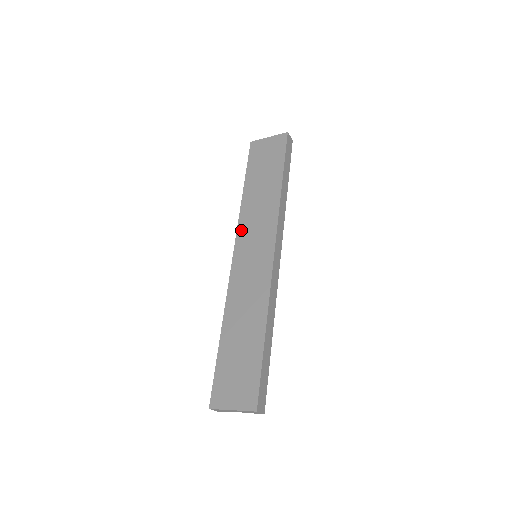
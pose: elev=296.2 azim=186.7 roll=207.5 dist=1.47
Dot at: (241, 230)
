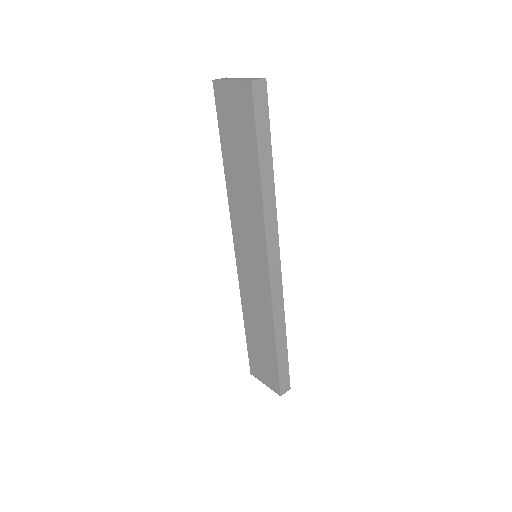
Dot at: (234, 224)
